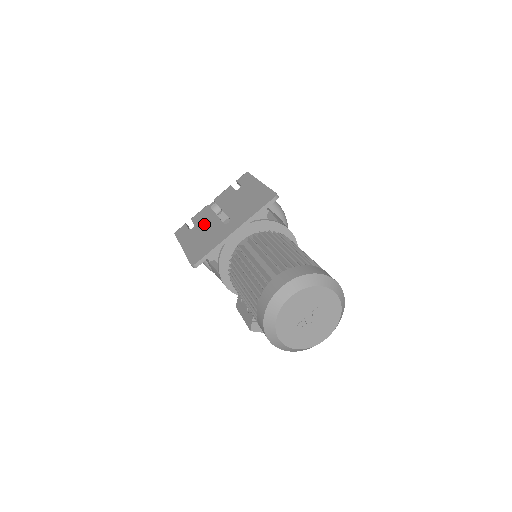
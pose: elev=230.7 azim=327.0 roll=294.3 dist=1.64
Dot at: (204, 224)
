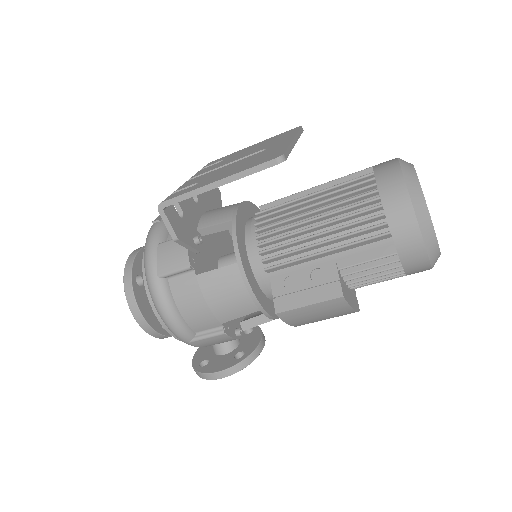
Dot at: (218, 171)
